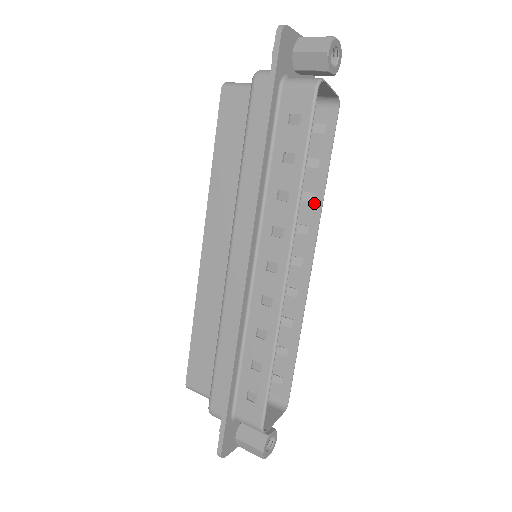
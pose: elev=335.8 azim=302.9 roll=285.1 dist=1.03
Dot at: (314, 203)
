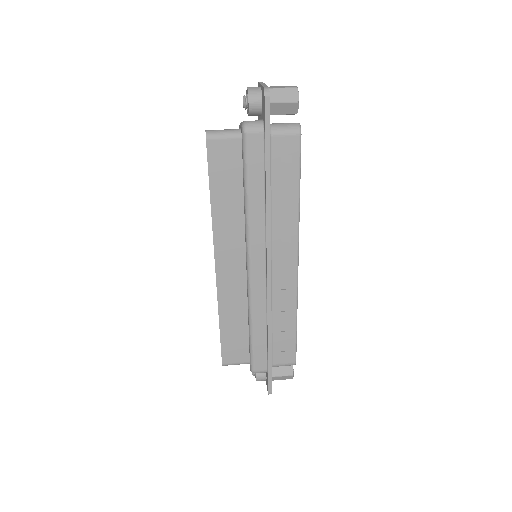
Dot at: occluded
